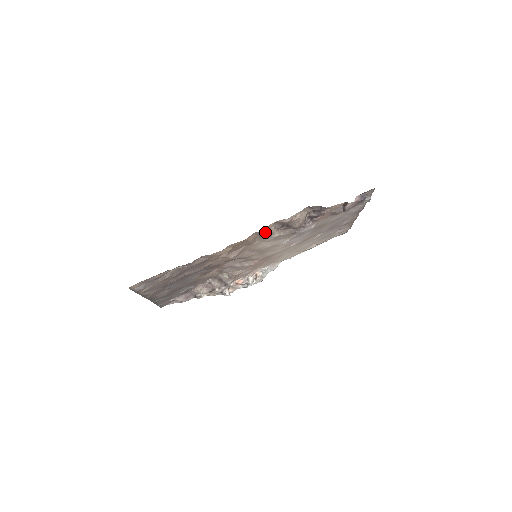
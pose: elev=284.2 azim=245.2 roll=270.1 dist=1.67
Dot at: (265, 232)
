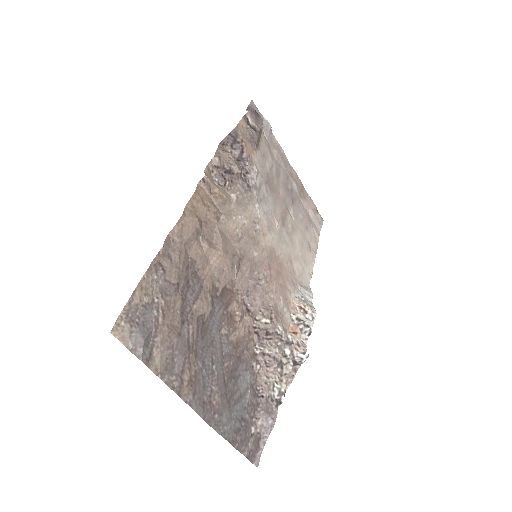
Dot at: (209, 180)
